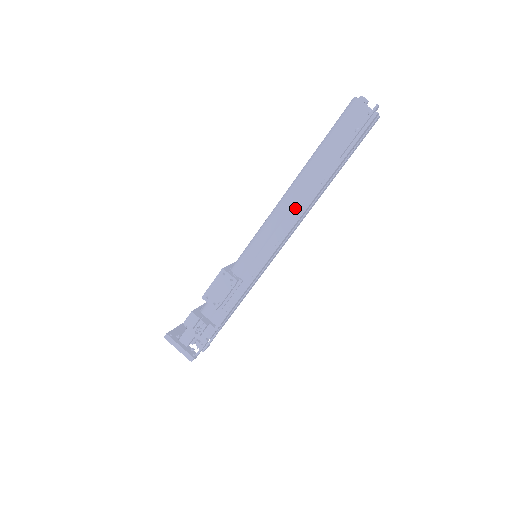
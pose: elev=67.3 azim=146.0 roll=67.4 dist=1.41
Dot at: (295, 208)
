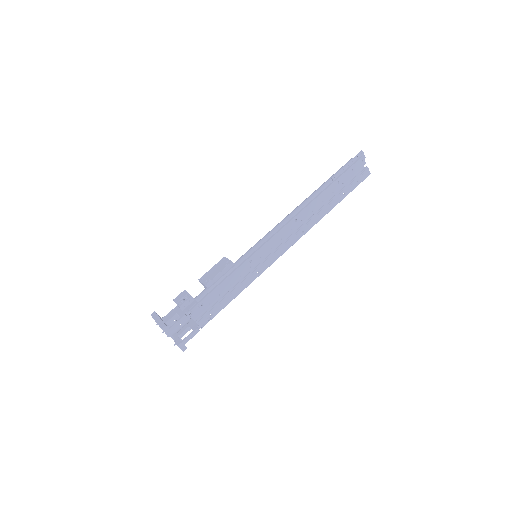
Dot at: occluded
